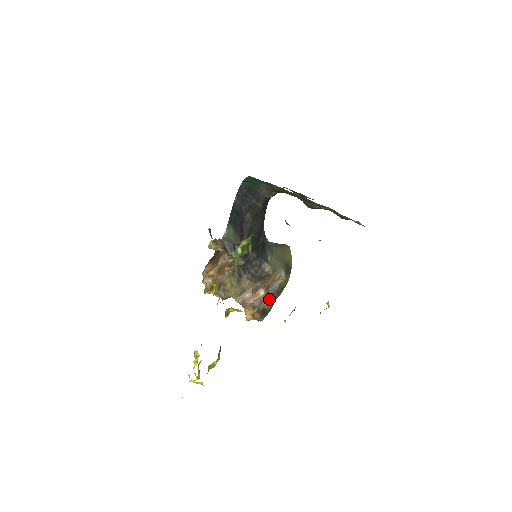
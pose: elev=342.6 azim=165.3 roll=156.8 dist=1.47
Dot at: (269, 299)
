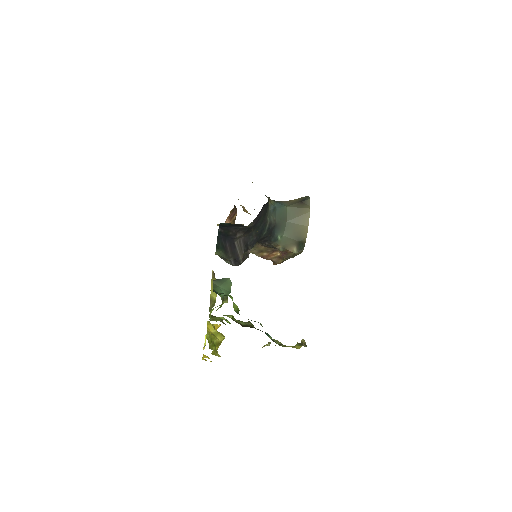
Dot at: (286, 258)
